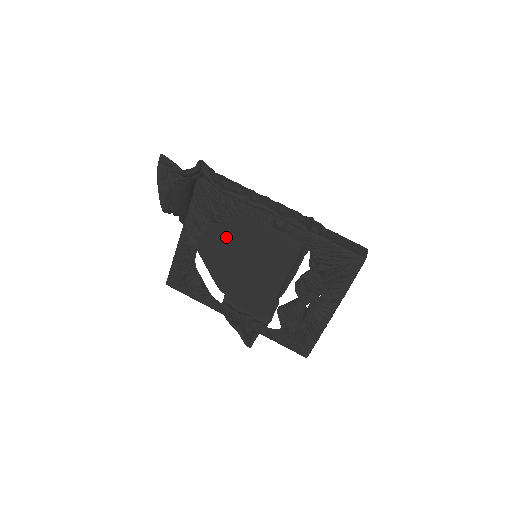
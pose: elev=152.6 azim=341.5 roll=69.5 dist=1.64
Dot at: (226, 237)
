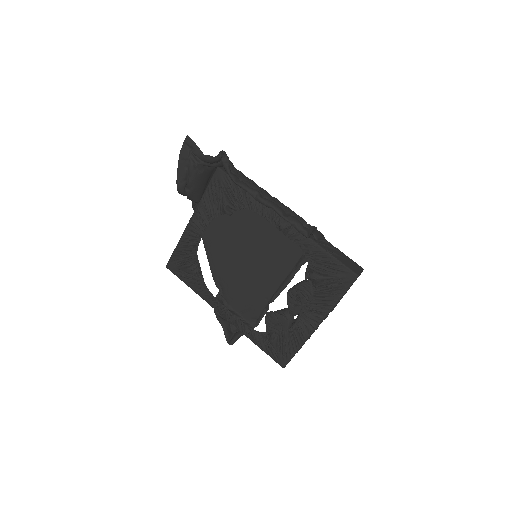
Dot at: (232, 233)
